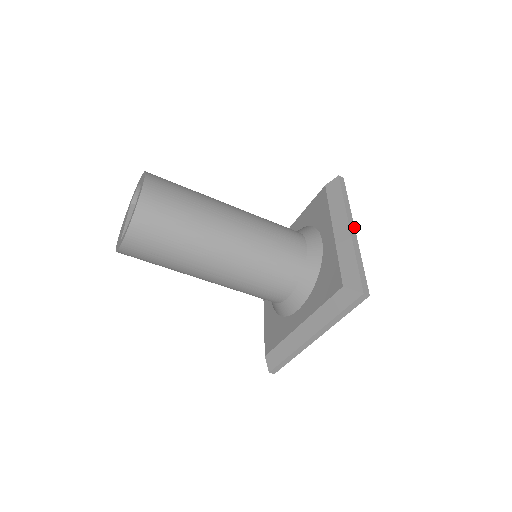
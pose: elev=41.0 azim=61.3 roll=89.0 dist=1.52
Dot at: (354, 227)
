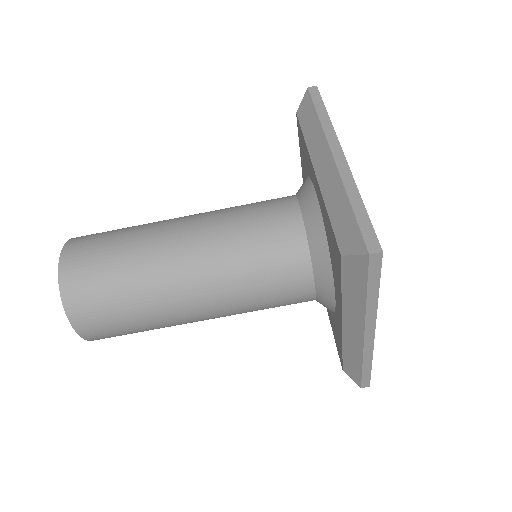
Dot at: occluded
